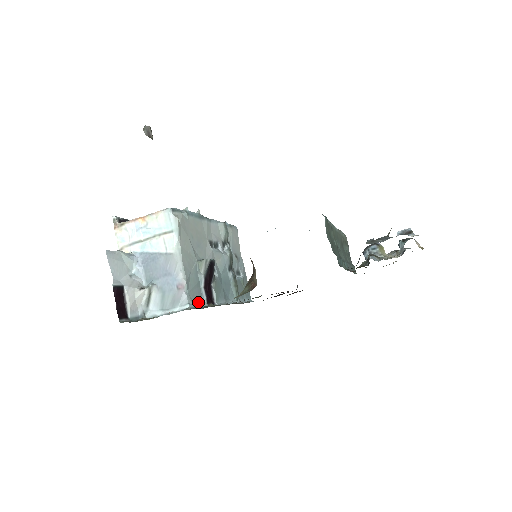
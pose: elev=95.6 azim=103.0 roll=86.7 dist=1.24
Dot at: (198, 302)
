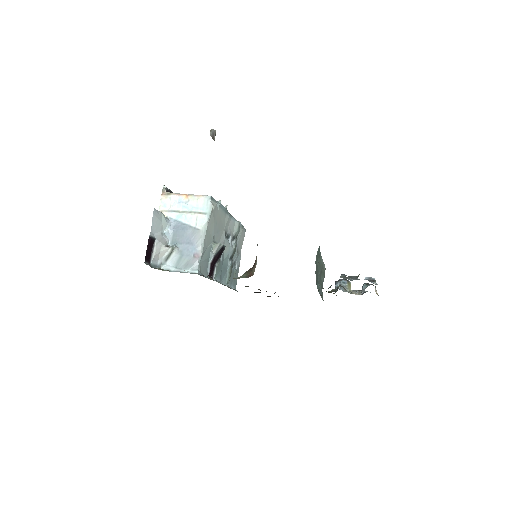
Dot at: (204, 272)
